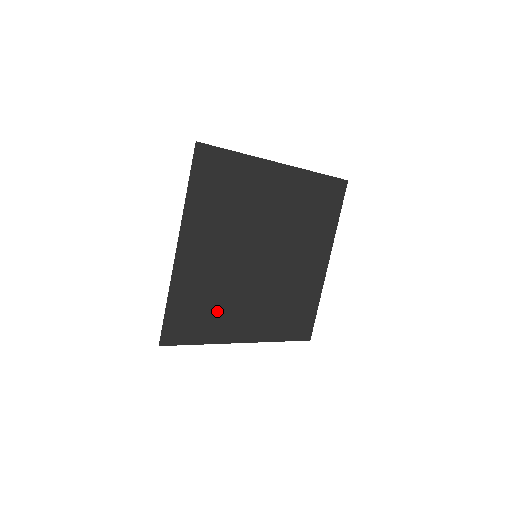
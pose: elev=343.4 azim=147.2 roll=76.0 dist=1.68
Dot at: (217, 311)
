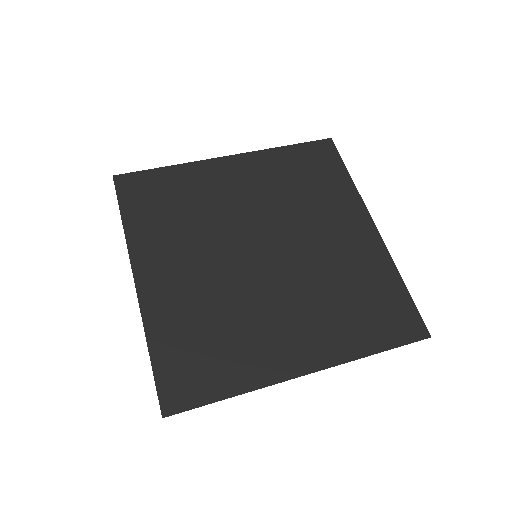
Dot at: (234, 341)
